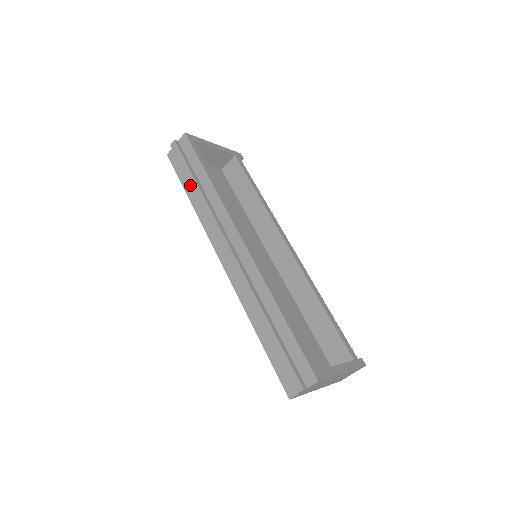
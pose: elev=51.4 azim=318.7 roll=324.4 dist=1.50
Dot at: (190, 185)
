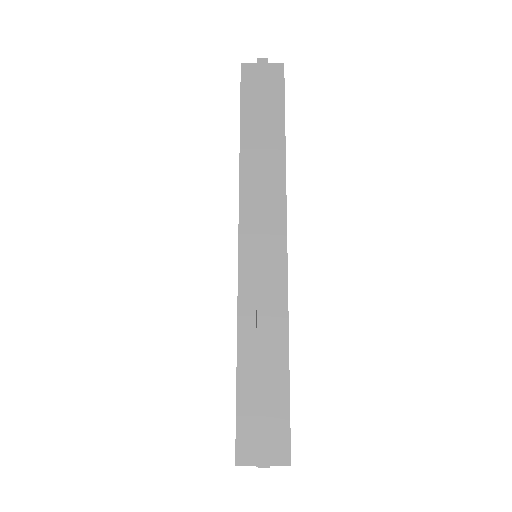
Dot at: (257, 124)
